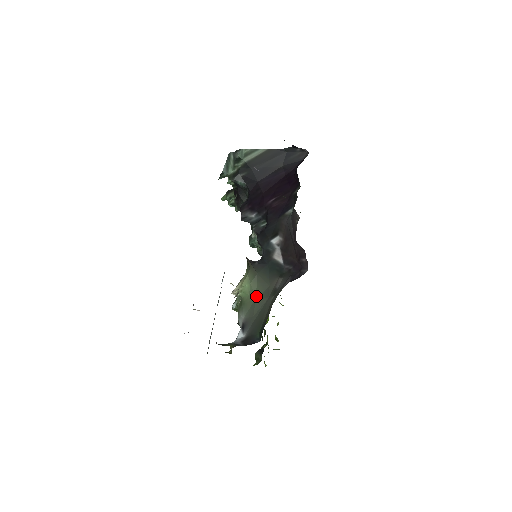
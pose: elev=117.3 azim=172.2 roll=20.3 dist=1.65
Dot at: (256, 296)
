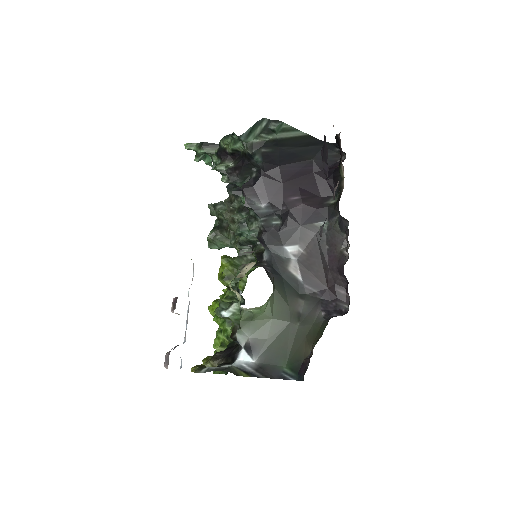
Dot at: (273, 316)
